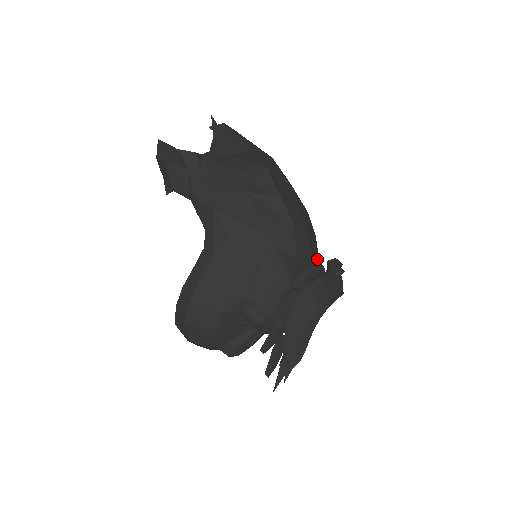
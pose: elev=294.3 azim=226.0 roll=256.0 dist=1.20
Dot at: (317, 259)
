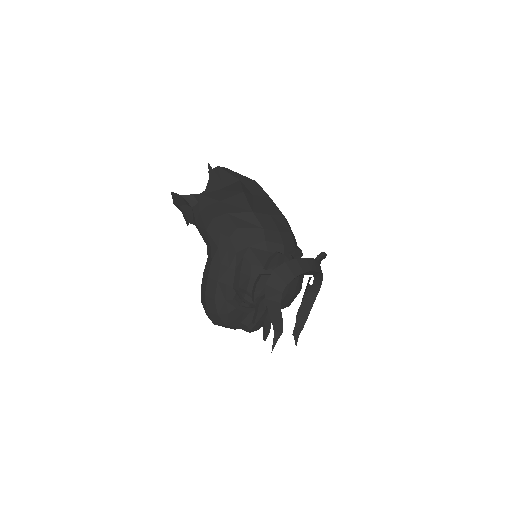
Dot at: occluded
